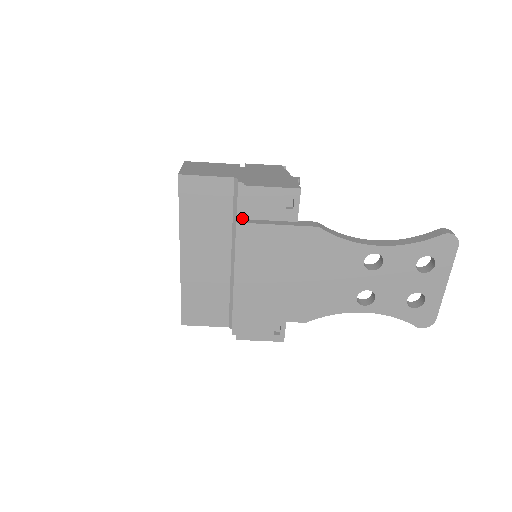
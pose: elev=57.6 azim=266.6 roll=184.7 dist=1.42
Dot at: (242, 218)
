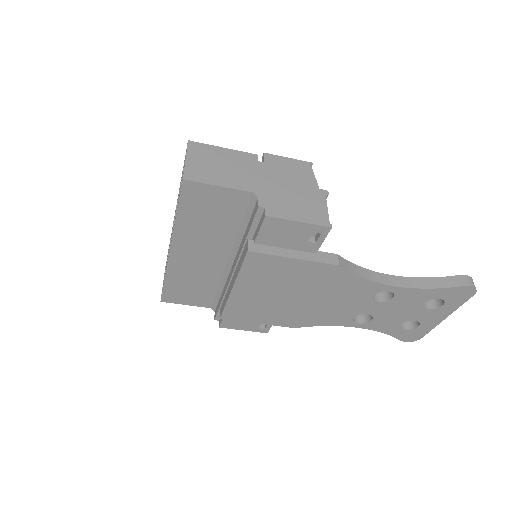
Dot at: (254, 242)
